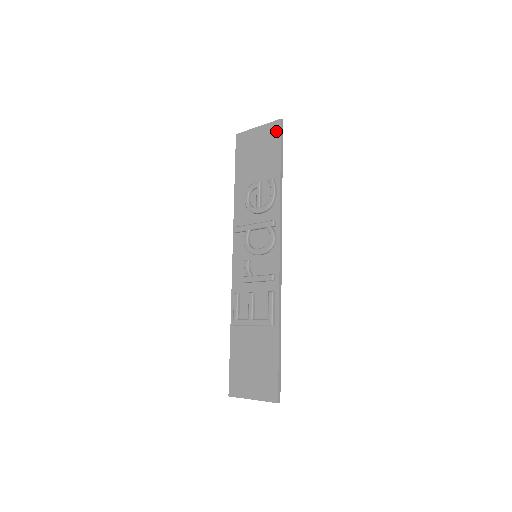
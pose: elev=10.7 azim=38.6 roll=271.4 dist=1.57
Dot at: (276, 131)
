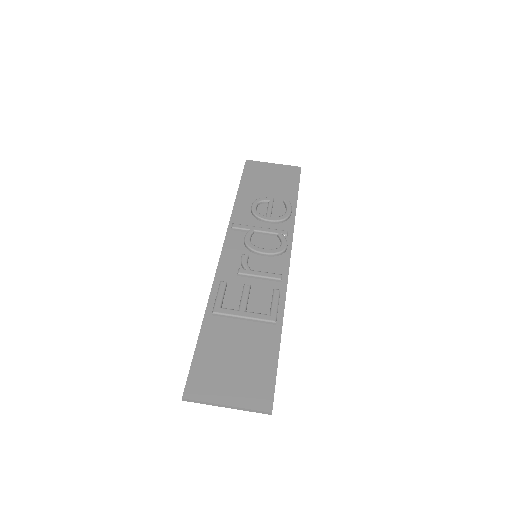
Dot at: (295, 172)
